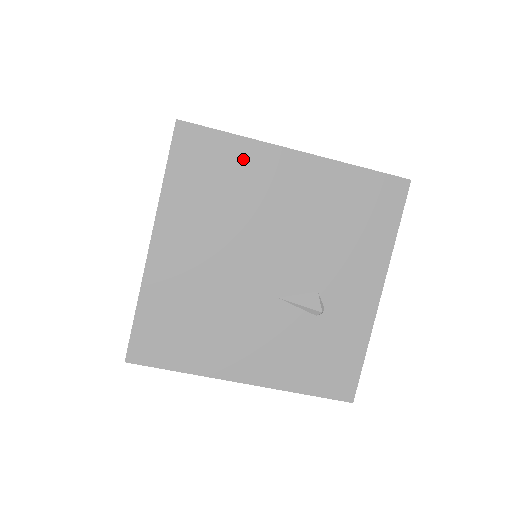
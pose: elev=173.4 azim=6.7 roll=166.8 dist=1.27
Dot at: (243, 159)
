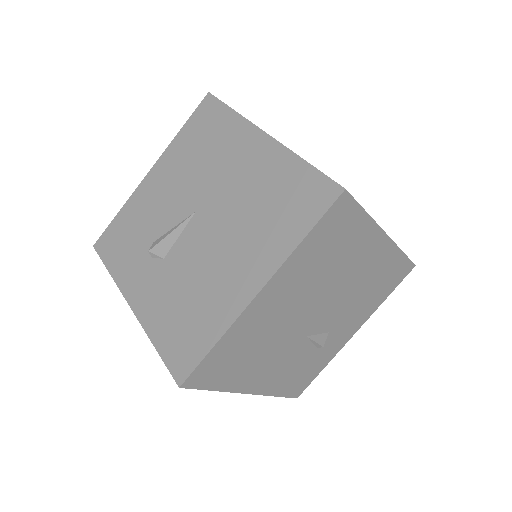
Dot at: (358, 234)
